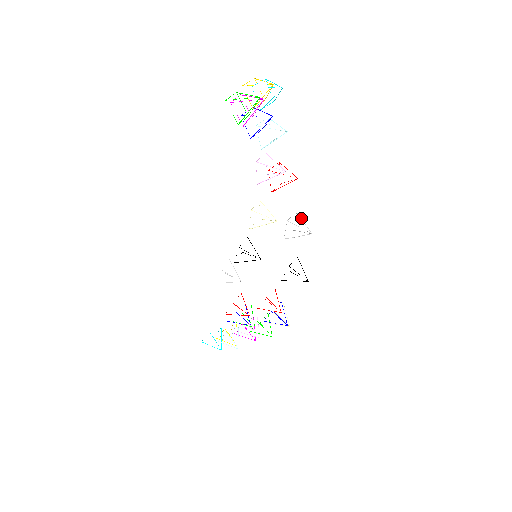
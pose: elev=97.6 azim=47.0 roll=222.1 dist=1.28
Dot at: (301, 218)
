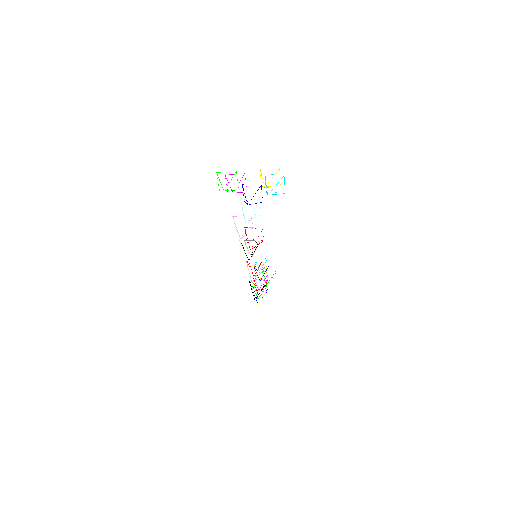
Dot at: occluded
